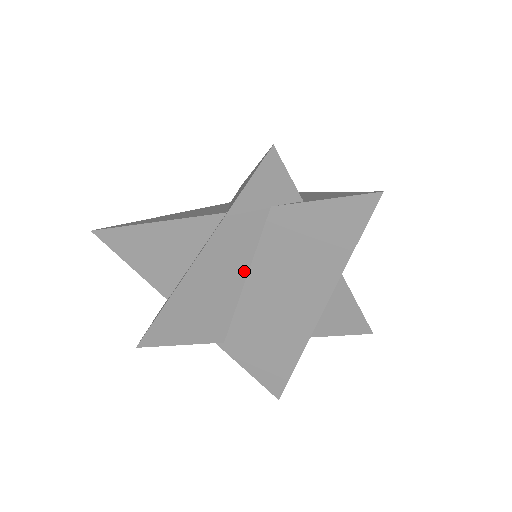
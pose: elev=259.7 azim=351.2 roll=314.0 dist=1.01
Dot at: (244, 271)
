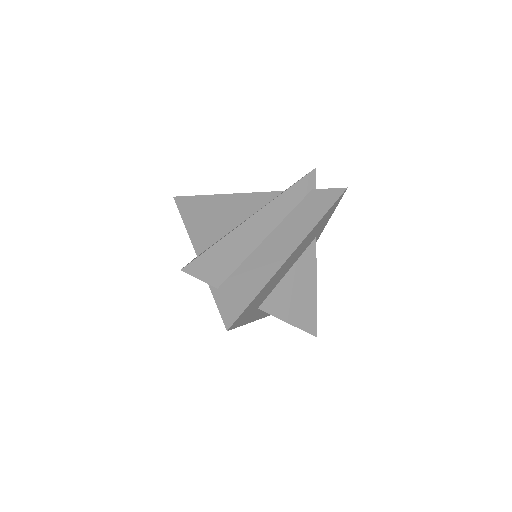
Dot at: occluded
